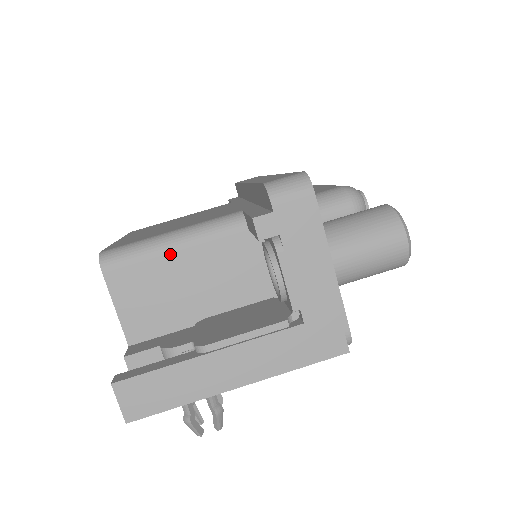
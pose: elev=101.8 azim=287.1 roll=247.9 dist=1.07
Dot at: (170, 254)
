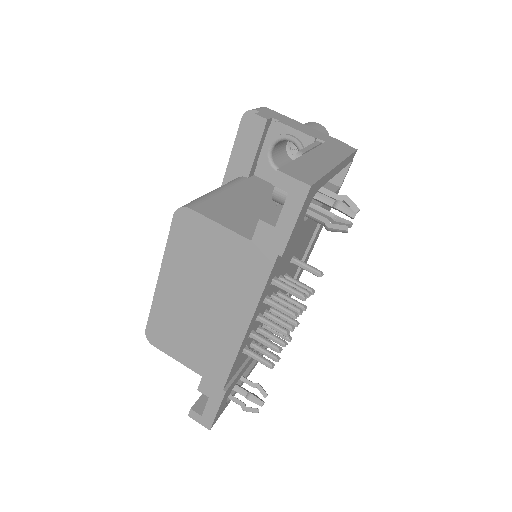
Dot at: (221, 193)
